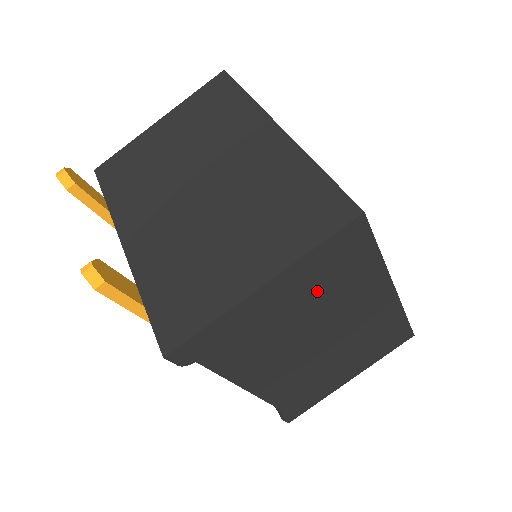
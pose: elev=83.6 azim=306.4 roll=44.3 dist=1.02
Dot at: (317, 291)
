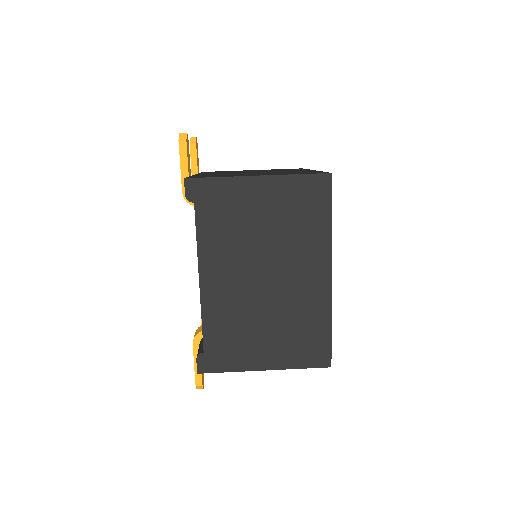
Dot at: (284, 216)
